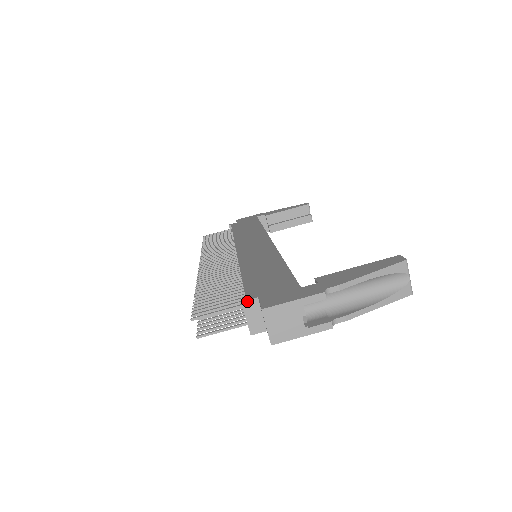
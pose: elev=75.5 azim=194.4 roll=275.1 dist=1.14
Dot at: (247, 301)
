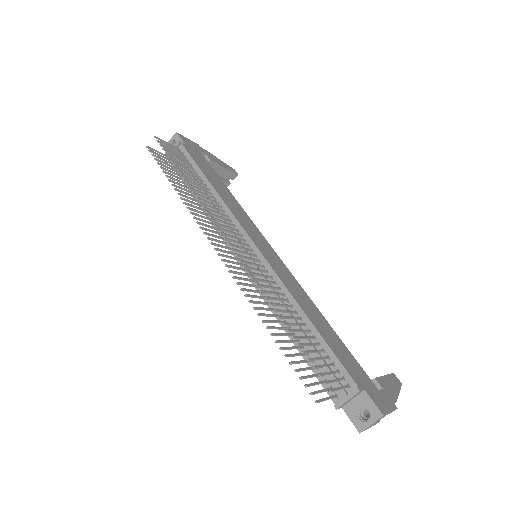
Dot at: (361, 391)
